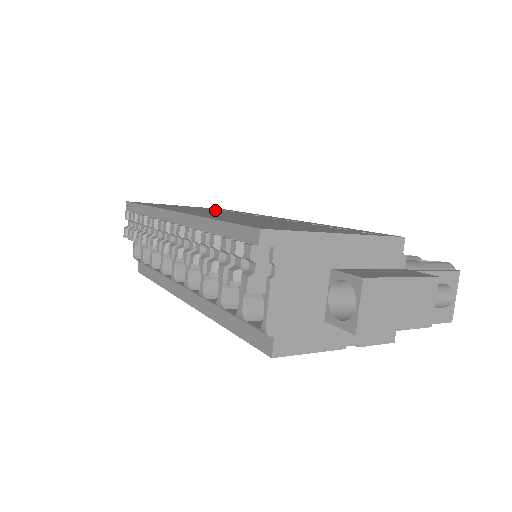
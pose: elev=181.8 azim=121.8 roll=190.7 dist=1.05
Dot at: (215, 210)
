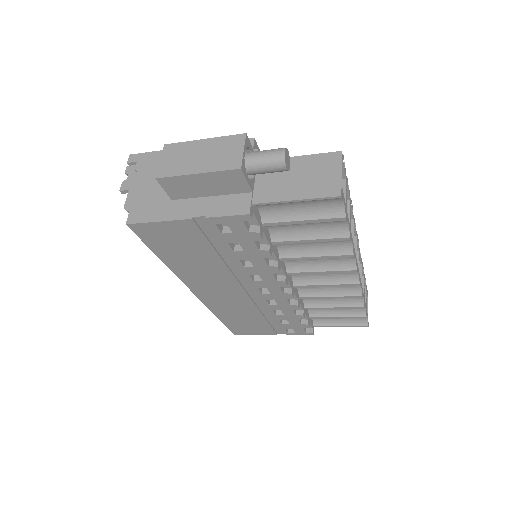
Dot at: occluded
